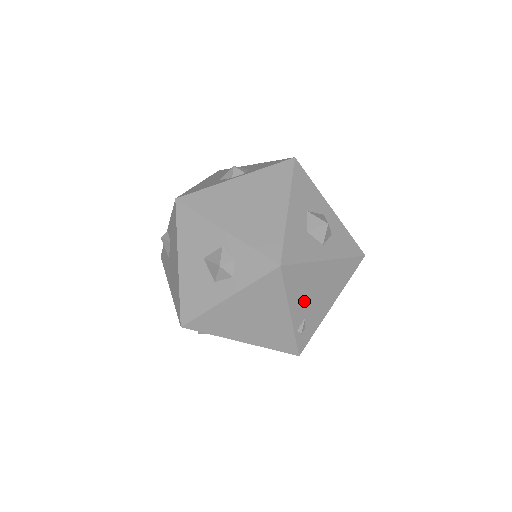
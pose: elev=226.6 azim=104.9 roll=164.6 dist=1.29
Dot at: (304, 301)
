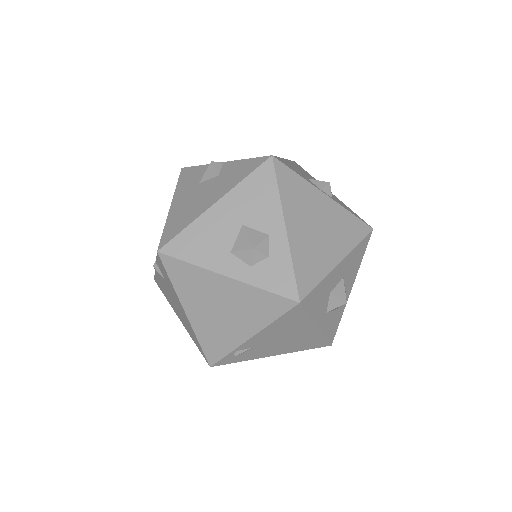
Dot at: (270, 337)
